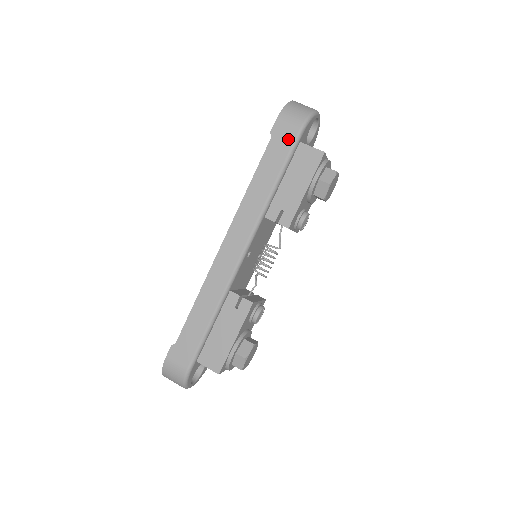
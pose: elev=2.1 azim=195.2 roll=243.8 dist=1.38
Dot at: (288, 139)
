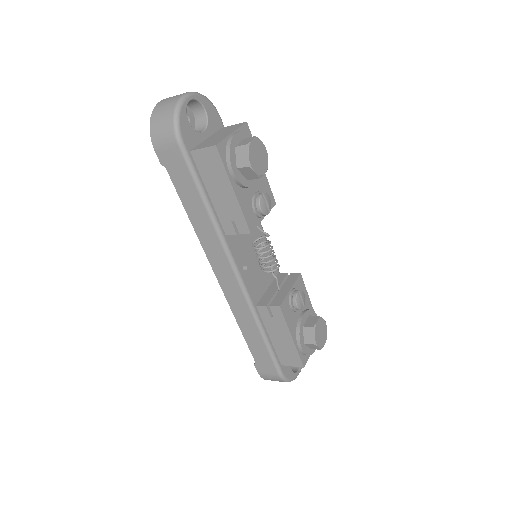
Dot at: (178, 160)
